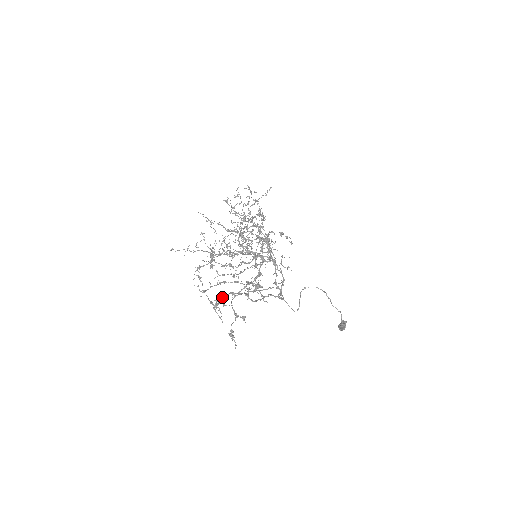
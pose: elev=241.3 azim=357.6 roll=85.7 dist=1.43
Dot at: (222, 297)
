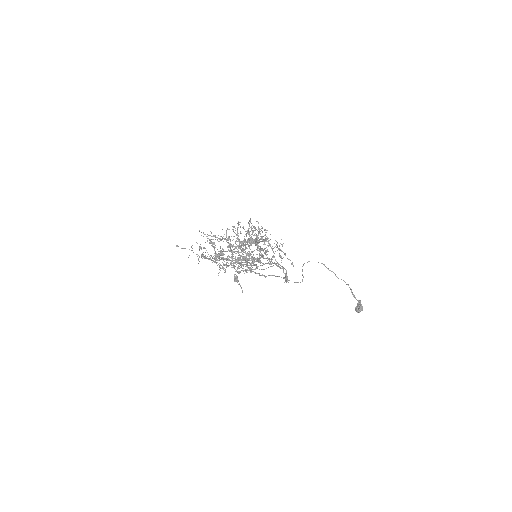
Dot at: (221, 252)
